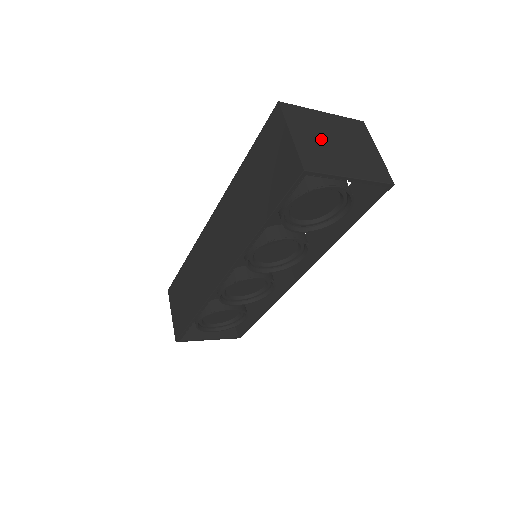
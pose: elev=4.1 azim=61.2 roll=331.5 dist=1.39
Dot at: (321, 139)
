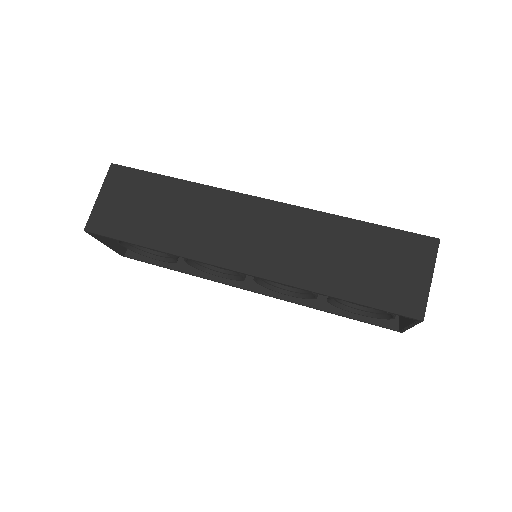
Dot at: occluded
